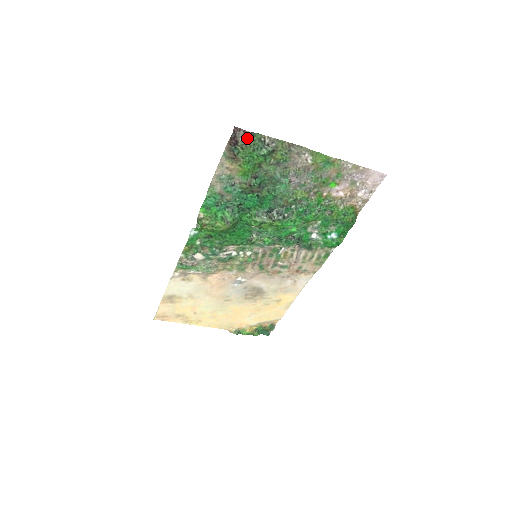
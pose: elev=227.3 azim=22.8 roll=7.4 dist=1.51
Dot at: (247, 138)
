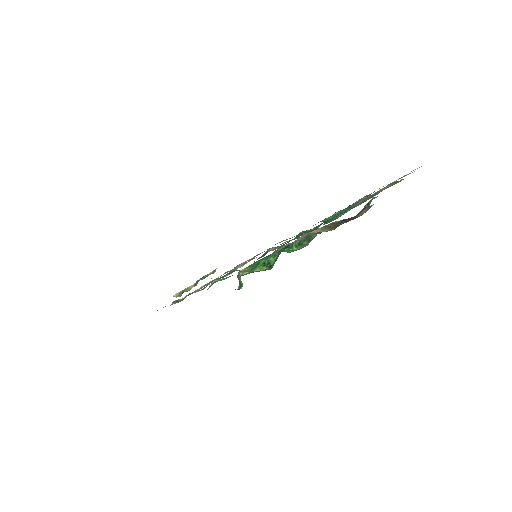
Dot at: (366, 210)
